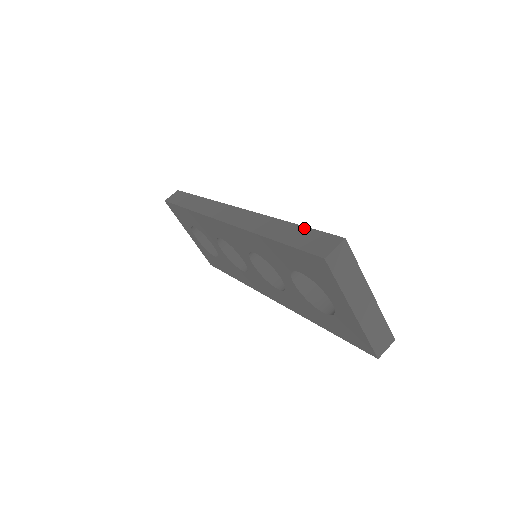
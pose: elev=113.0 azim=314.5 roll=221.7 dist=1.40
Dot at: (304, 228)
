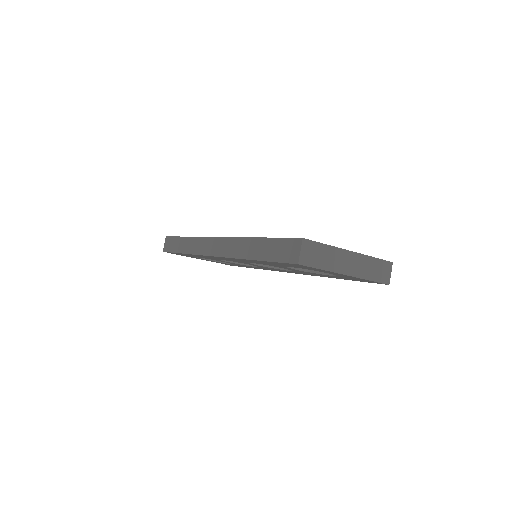
Dot at: (271, 240)
